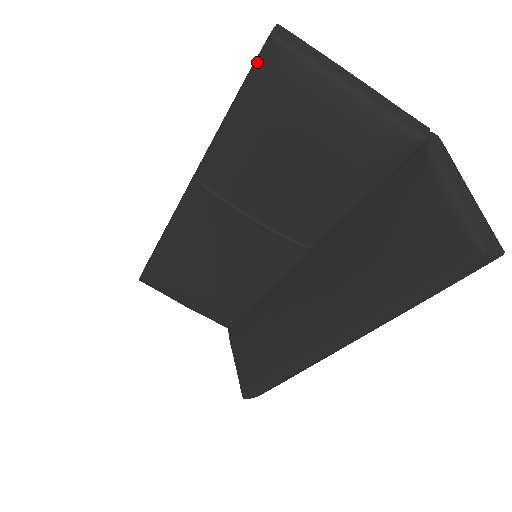
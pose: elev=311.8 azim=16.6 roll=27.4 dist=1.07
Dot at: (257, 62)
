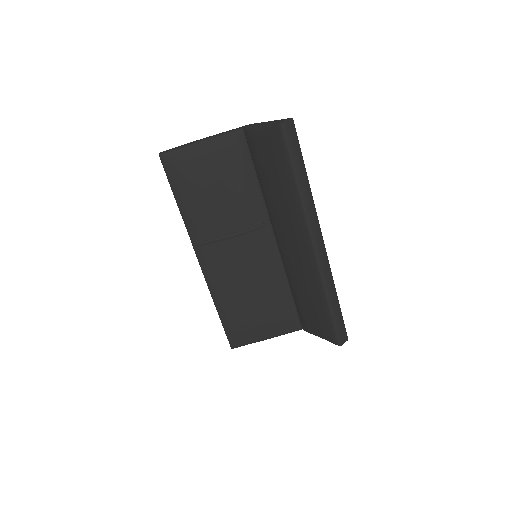
Dot at: (164, 169)
